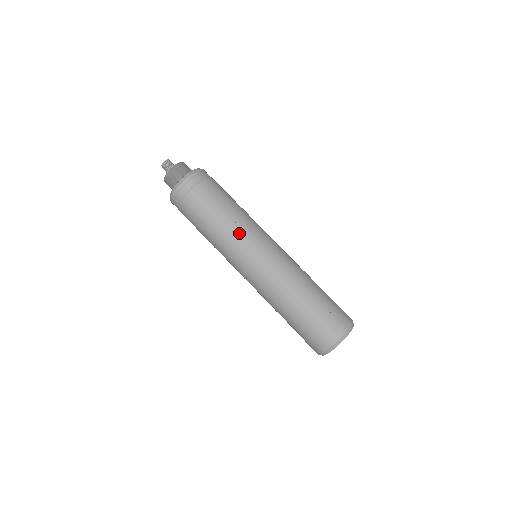
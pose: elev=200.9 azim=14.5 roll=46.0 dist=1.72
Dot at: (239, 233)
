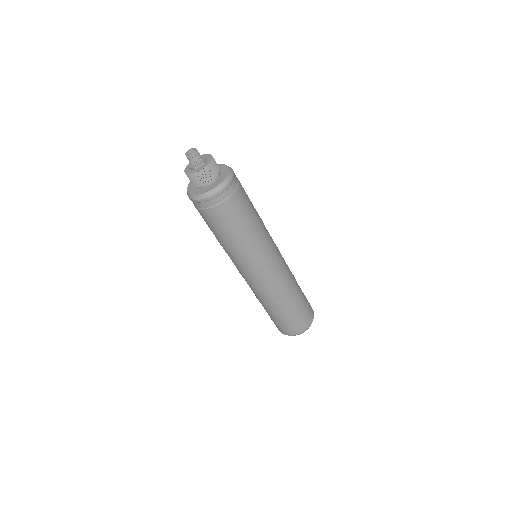
Dot at: (257, 249)
